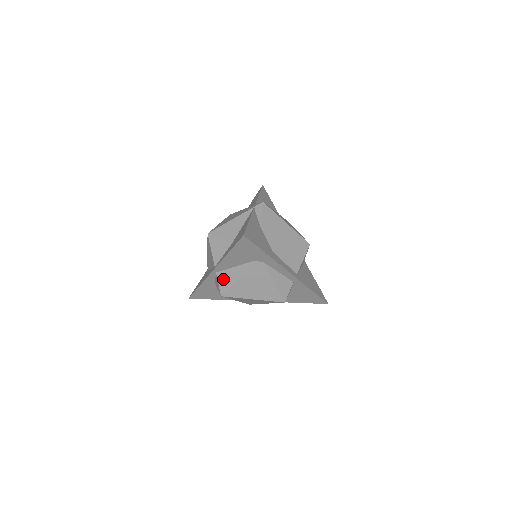
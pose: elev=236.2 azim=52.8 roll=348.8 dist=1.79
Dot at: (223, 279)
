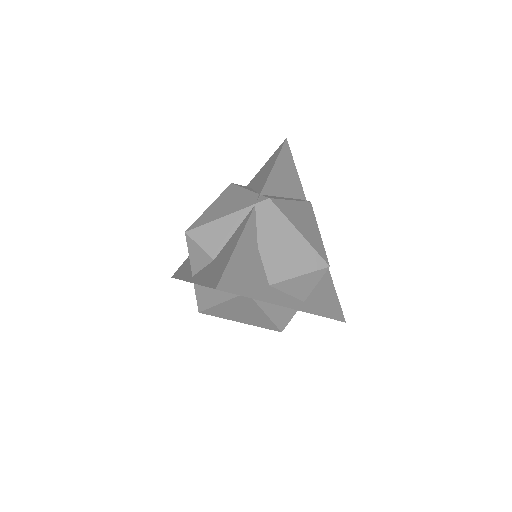
Dot at: (201, 295)
